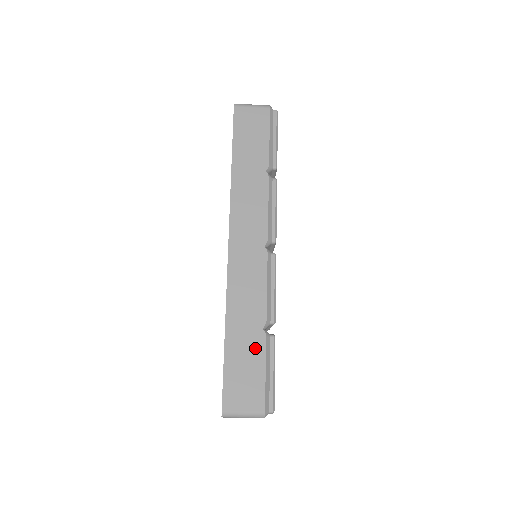
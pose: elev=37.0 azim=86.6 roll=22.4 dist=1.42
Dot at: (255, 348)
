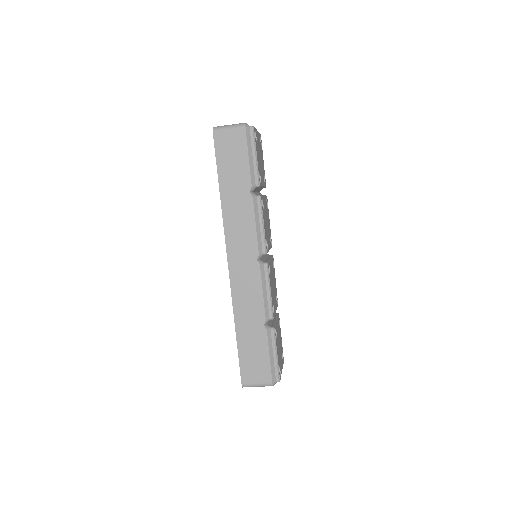
Dot at: (260, 340)
